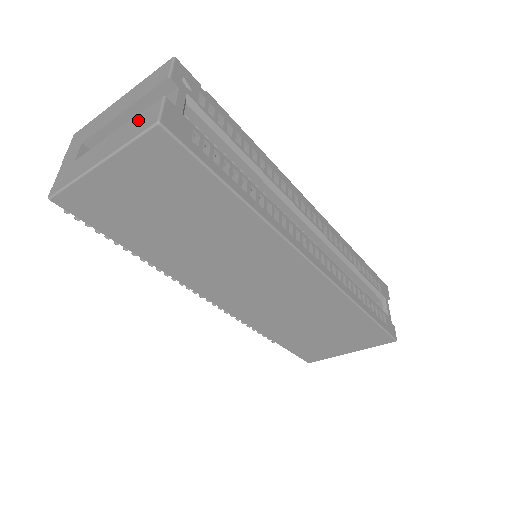
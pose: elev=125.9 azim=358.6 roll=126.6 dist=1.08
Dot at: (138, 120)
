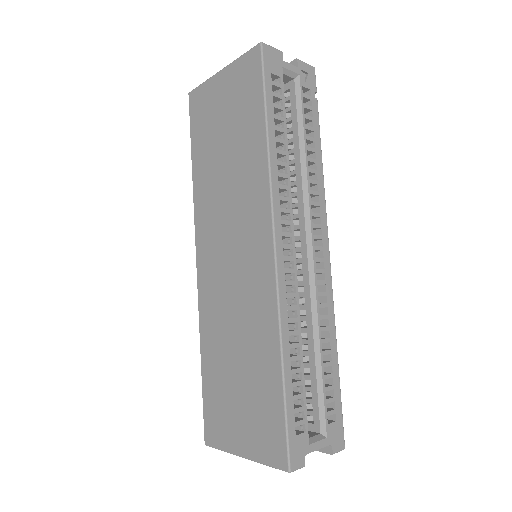
Dot at: occluded
